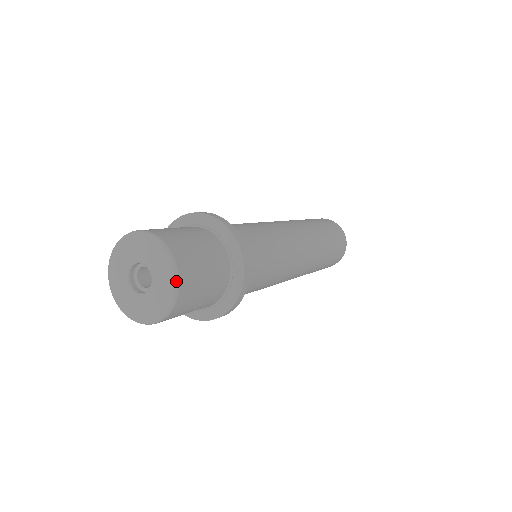
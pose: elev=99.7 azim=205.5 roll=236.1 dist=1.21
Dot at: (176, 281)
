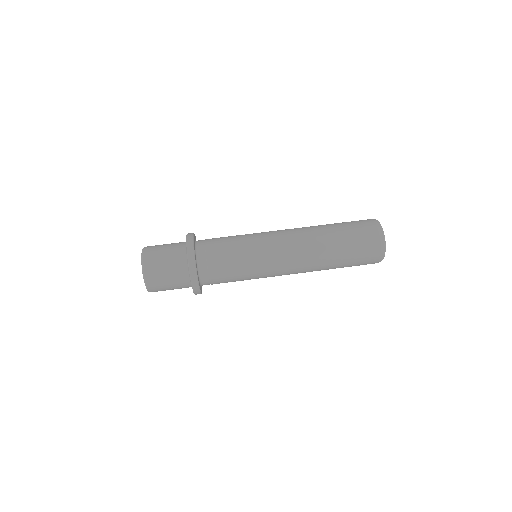
Dot at: (144, 278)
